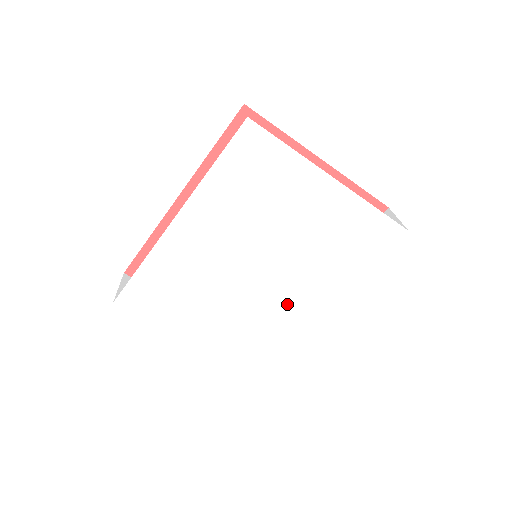
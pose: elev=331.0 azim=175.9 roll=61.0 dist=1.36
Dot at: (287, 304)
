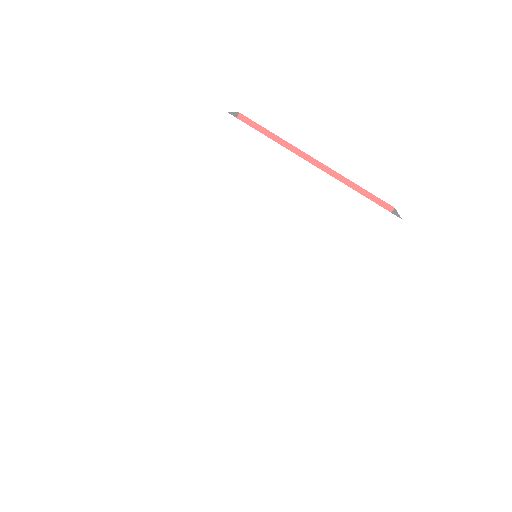
Dot at: (284, 303)
